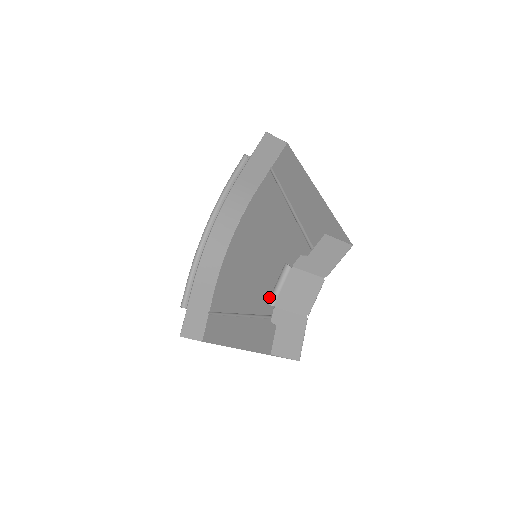
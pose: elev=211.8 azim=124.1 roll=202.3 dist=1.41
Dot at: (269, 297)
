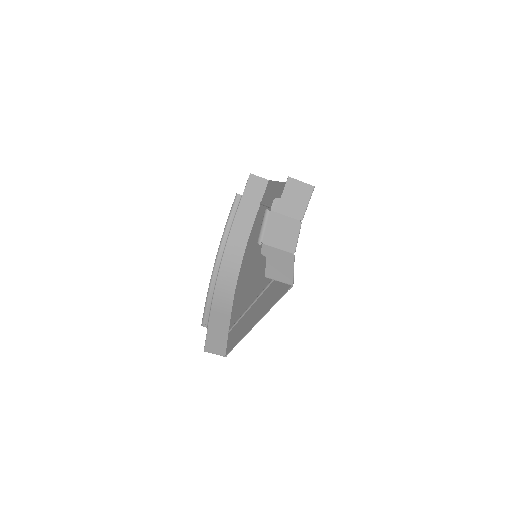
Dot at: occluded
